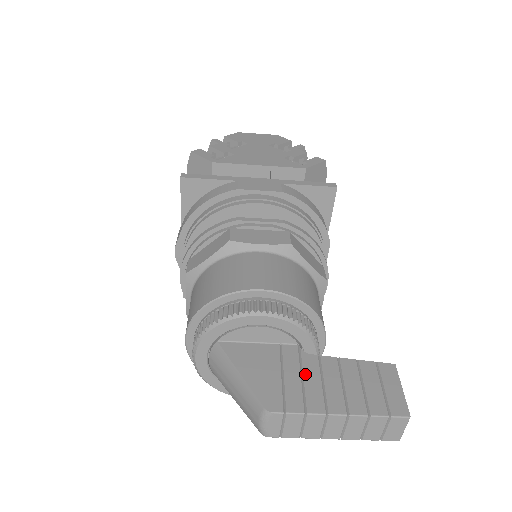
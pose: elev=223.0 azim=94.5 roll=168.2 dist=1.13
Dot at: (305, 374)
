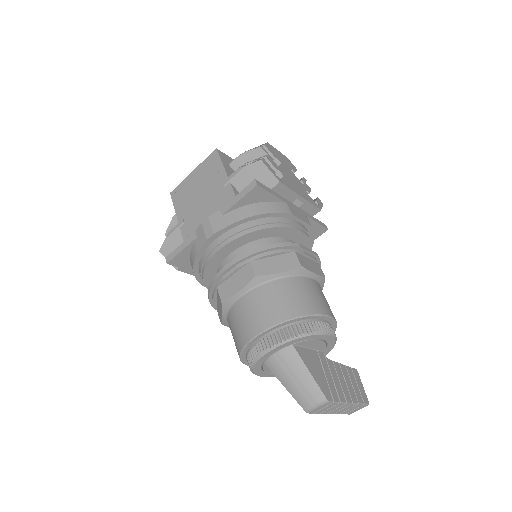
Dot at: (332, 374)
